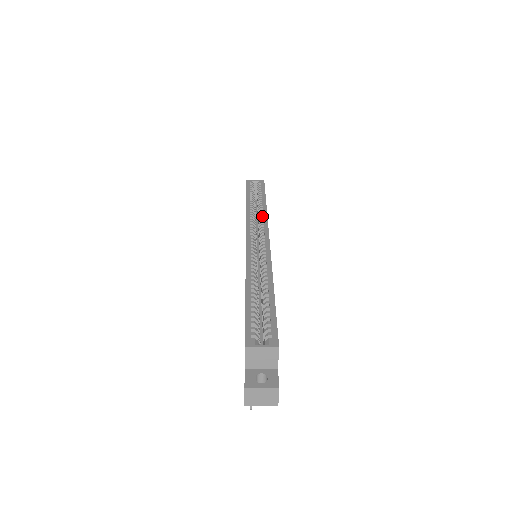
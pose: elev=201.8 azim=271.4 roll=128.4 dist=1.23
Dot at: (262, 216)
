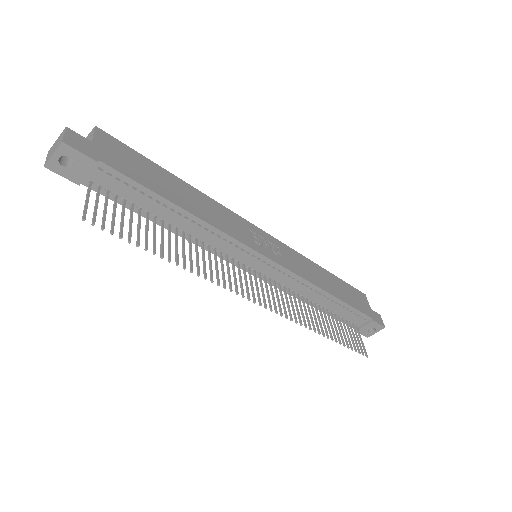
Dot at: occluded
